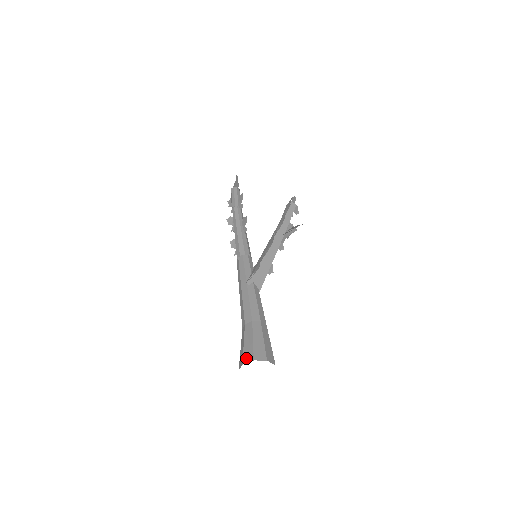
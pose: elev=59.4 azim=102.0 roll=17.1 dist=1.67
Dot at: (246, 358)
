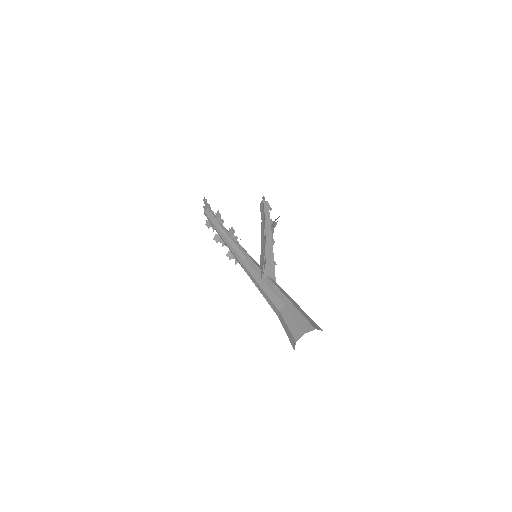
Dot at: (297, 336)
